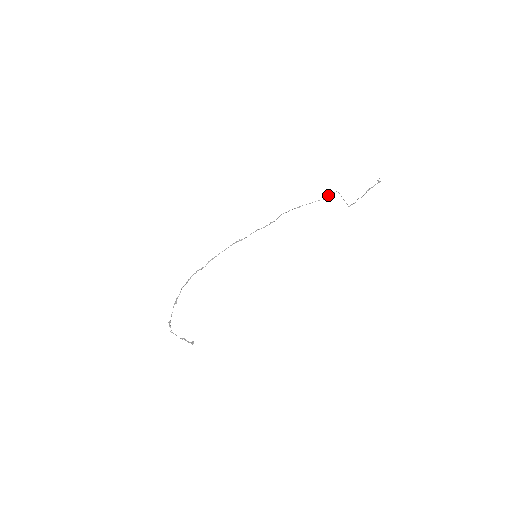
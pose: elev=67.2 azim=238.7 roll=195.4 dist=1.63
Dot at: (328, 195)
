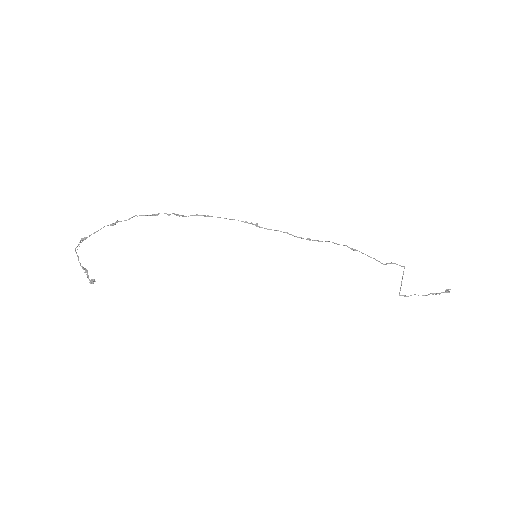
Dot at: (392, 263)
